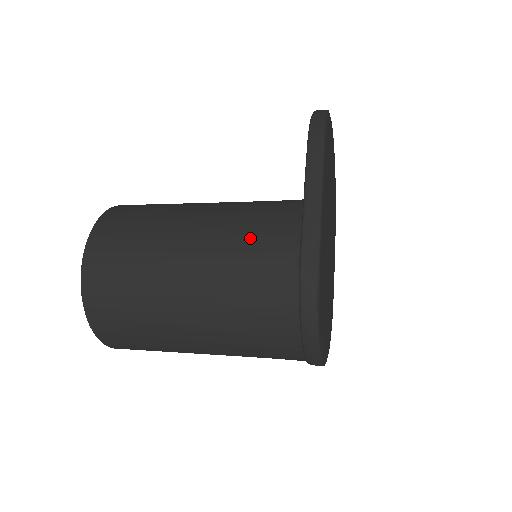
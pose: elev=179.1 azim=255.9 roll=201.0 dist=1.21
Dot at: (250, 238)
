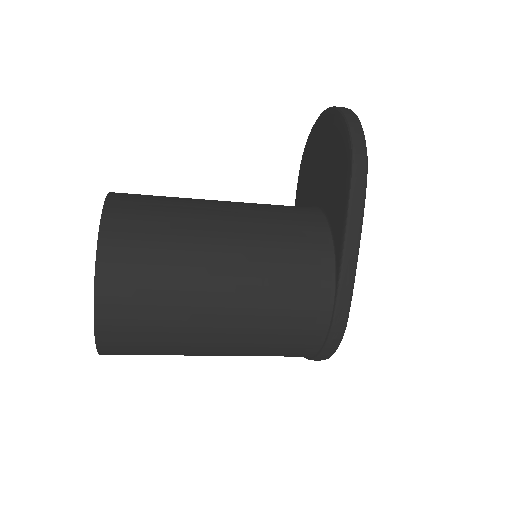
Dot at: (287, 288)
